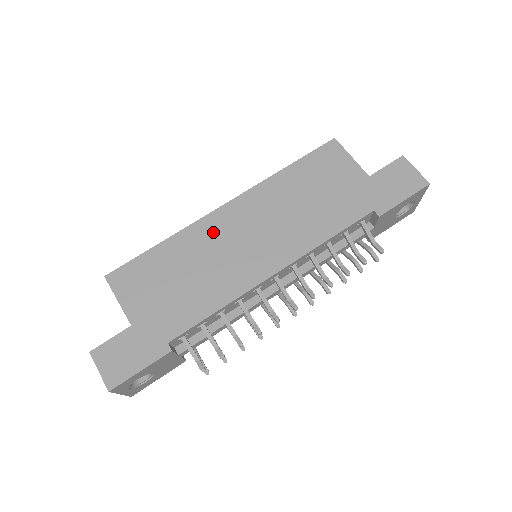
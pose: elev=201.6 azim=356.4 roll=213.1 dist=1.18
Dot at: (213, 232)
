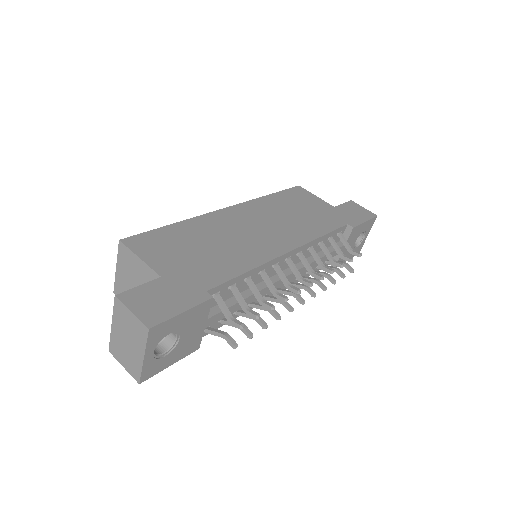
Dot at: (223, 222)
